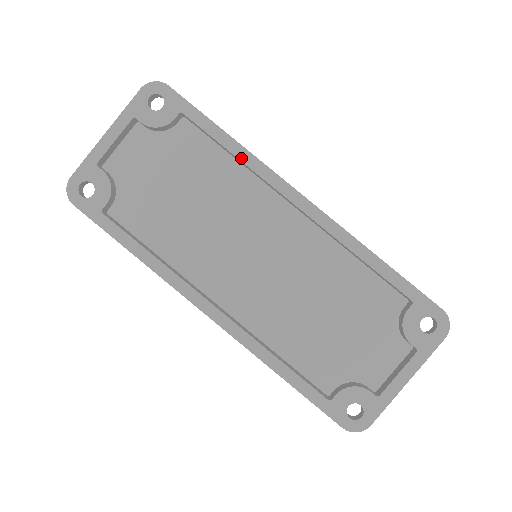
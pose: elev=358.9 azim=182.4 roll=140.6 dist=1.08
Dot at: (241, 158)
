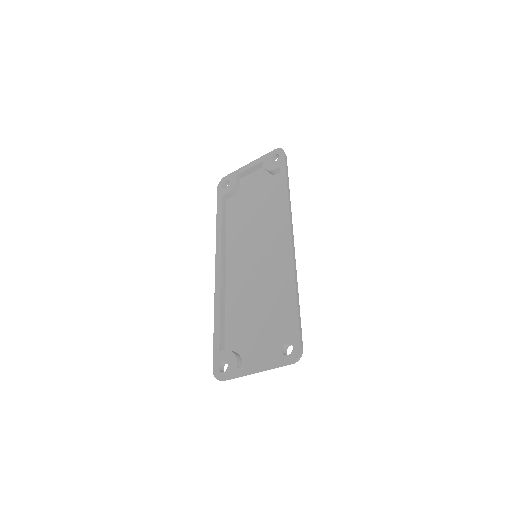
Dot at: (283, 201)
